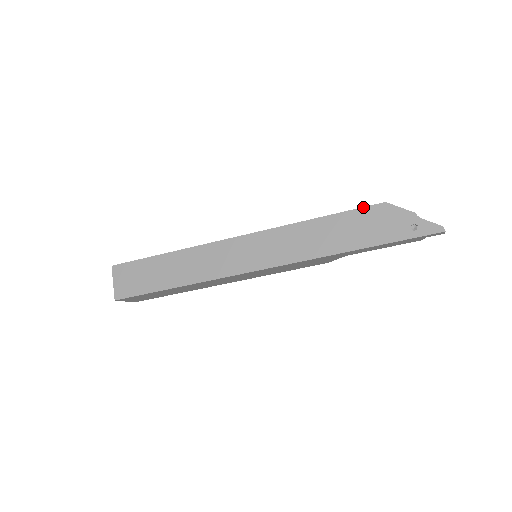
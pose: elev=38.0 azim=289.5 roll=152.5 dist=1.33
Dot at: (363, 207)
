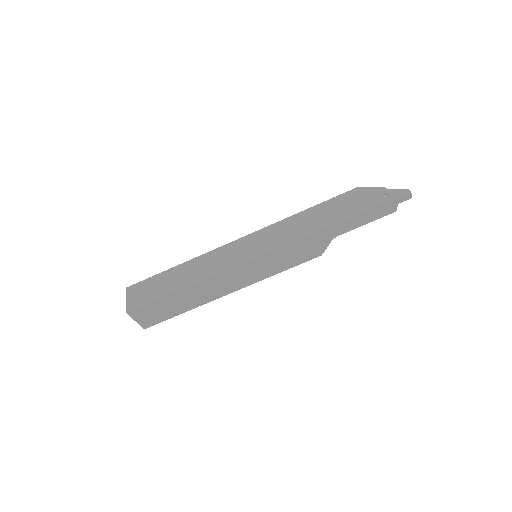
Dot at: (341, 194)
